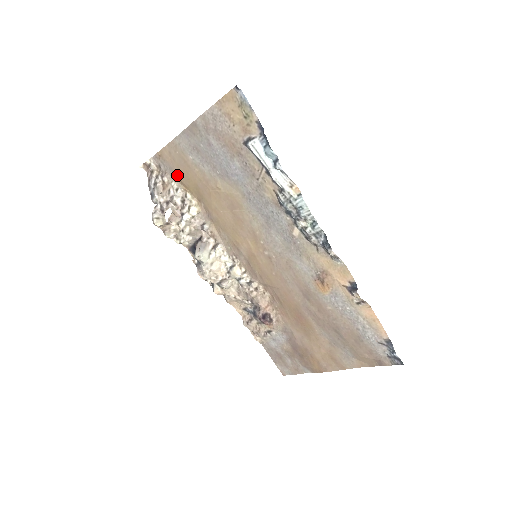
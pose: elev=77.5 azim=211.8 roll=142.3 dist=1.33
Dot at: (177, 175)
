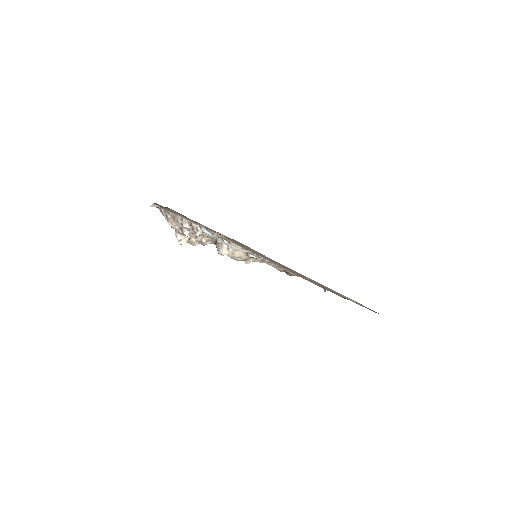
Dot at: occluded
